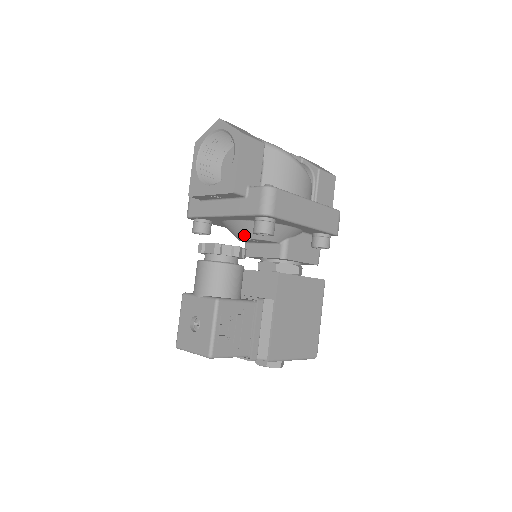
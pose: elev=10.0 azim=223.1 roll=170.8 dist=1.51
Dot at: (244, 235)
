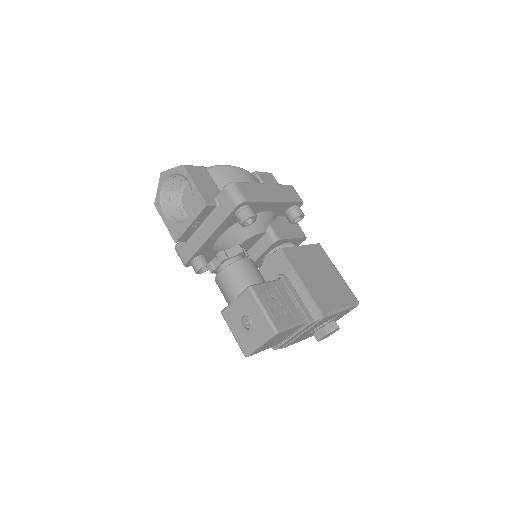
Dot at: (236, 243)
